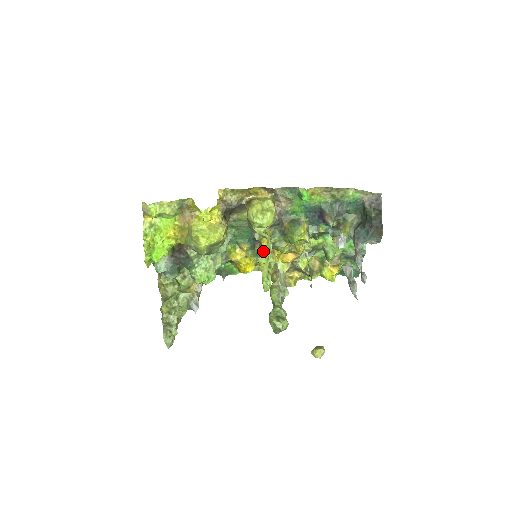
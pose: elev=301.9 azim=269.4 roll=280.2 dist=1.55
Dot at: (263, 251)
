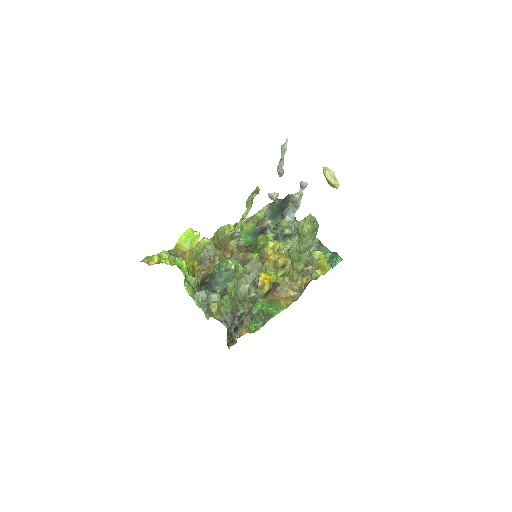
Dot at: occluded
